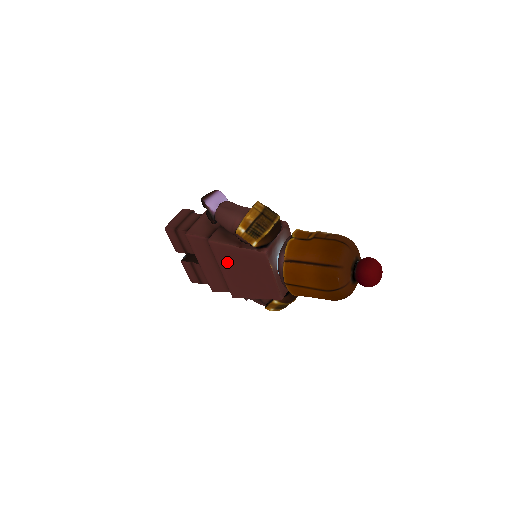
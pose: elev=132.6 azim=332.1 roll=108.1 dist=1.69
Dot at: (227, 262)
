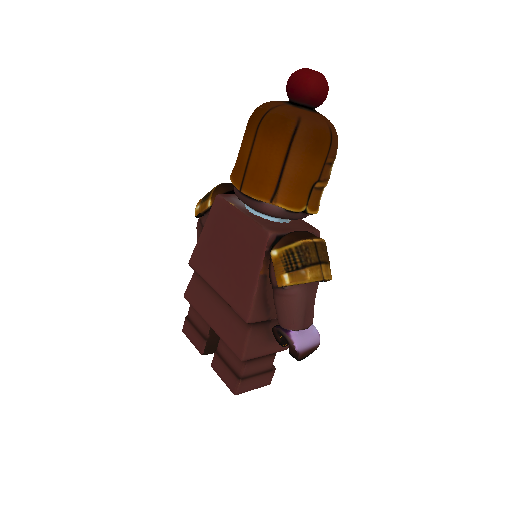
Dot at: (210, 266)
